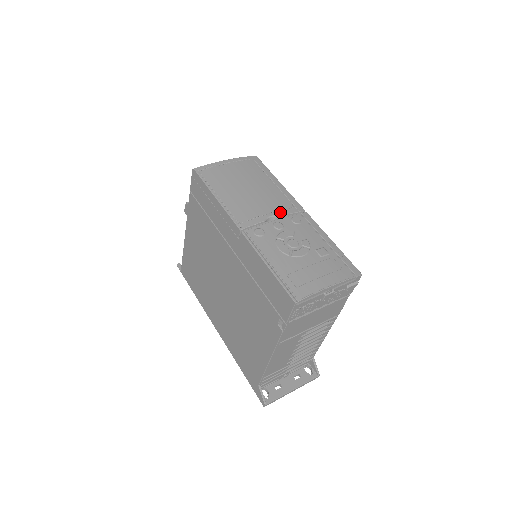
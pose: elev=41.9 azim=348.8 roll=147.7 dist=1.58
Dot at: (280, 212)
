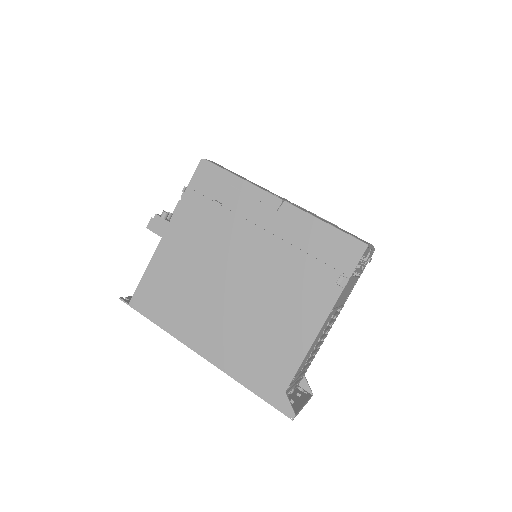
Dot at: occluded
